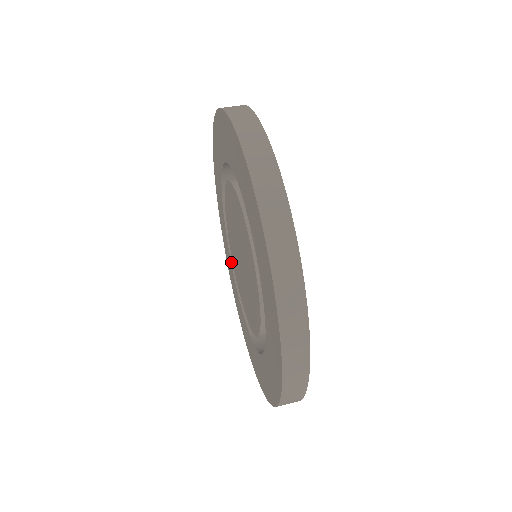
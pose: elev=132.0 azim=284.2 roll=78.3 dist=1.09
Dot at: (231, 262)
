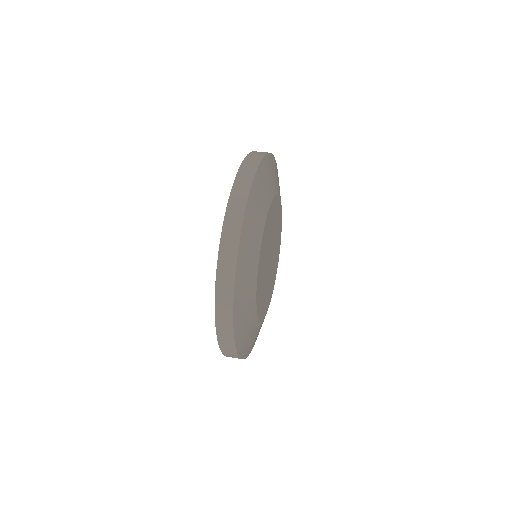
Dot at: occluded
